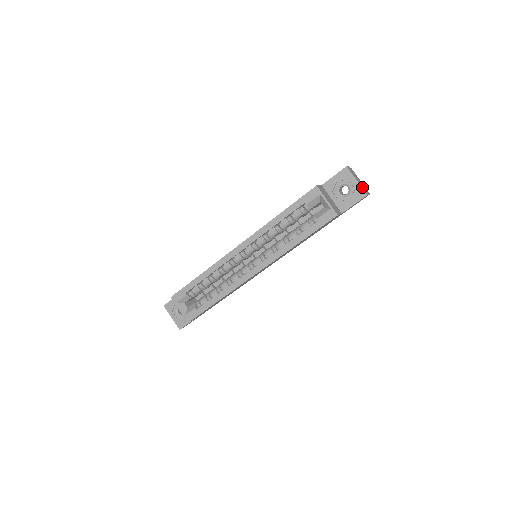
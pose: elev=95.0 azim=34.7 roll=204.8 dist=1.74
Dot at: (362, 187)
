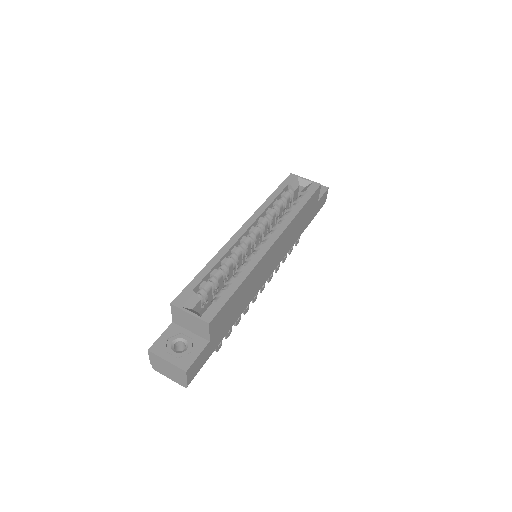
Dot at: occluded
